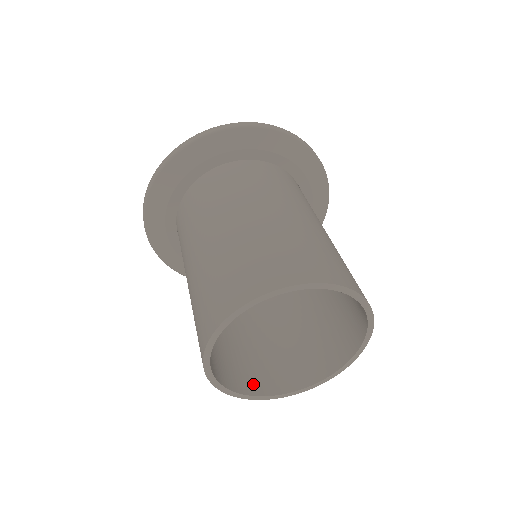
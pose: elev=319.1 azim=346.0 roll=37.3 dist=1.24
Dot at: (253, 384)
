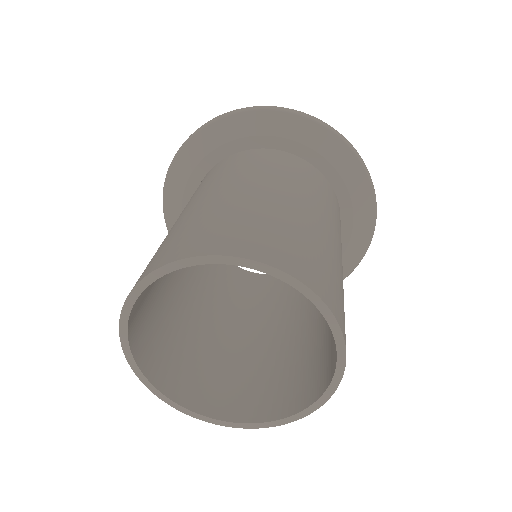
Dot at: (224, 406)
